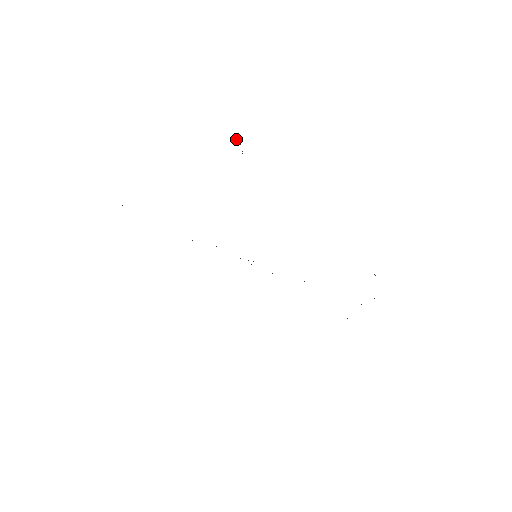
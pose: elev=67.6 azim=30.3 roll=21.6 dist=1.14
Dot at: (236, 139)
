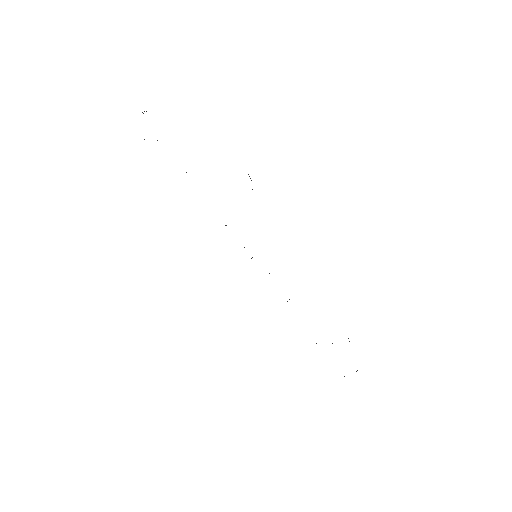
Dot at: (248, 174)
